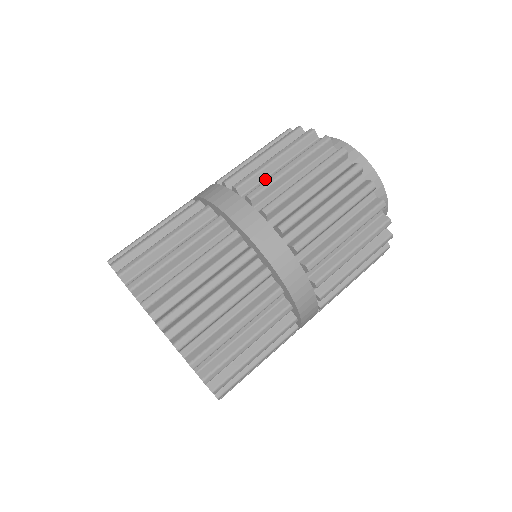
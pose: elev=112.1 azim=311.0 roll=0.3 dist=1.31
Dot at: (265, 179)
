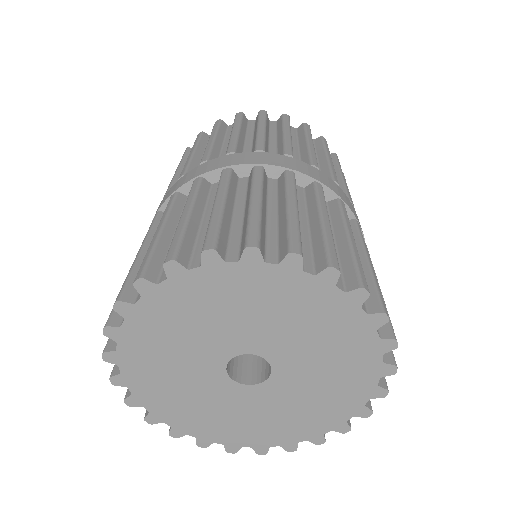
Dot at: occluded
